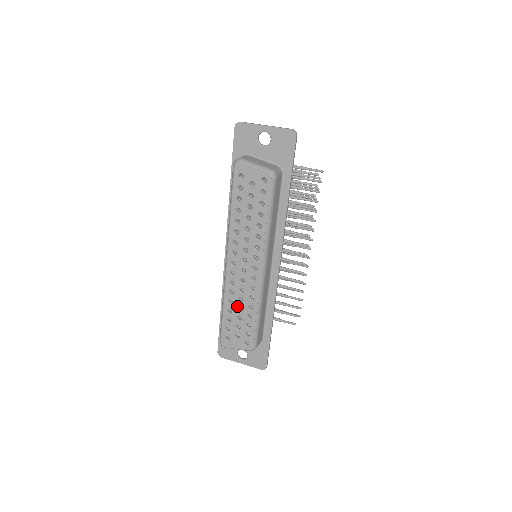
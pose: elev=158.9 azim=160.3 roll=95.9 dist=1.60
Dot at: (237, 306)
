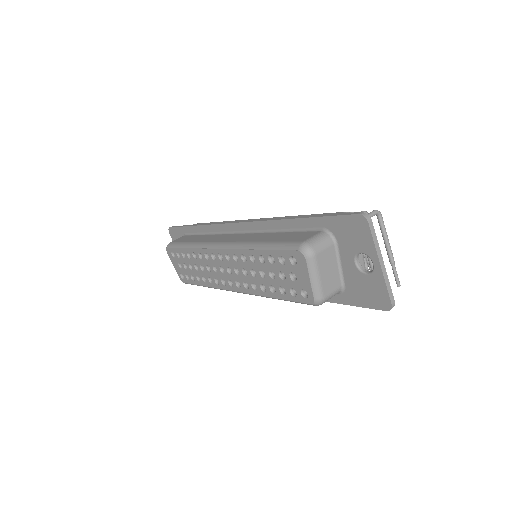
Dot at: (197, 264)
